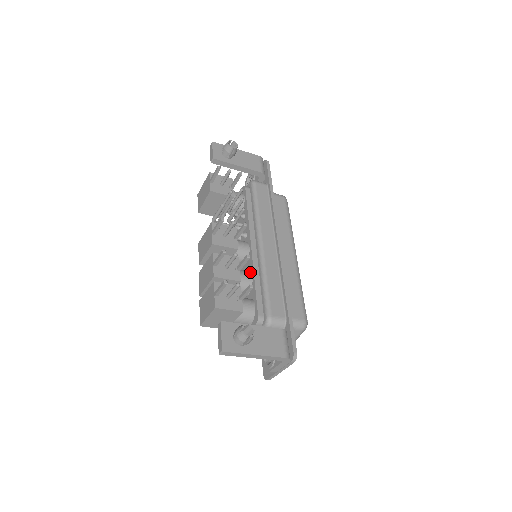
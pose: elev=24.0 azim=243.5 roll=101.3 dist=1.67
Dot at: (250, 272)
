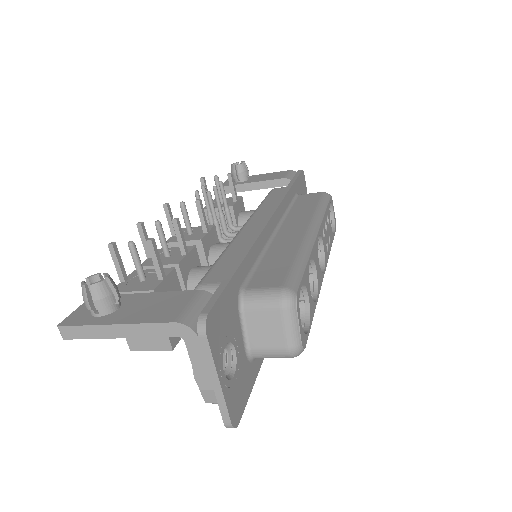
Dot at: occluded
